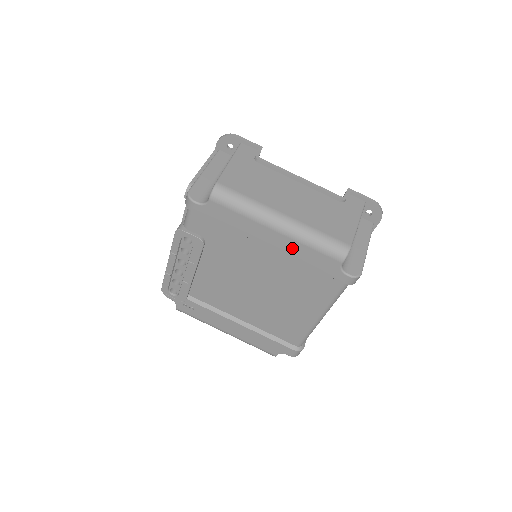
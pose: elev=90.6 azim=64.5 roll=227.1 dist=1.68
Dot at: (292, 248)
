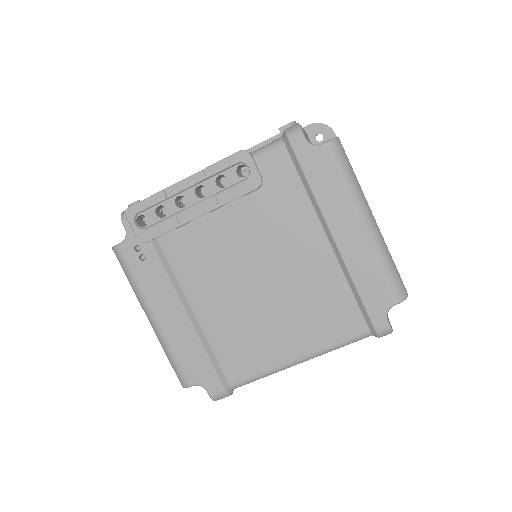
Dot at: (359, 255)
